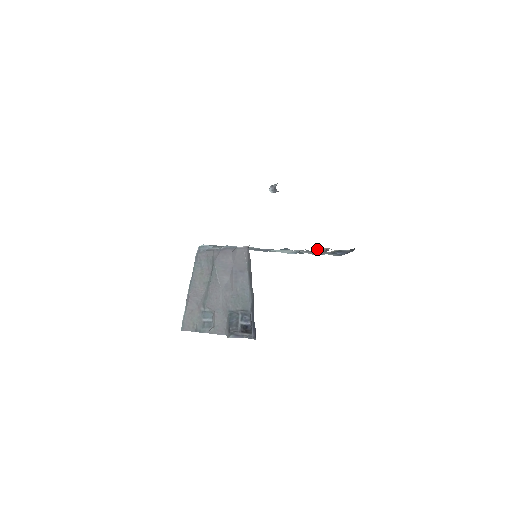
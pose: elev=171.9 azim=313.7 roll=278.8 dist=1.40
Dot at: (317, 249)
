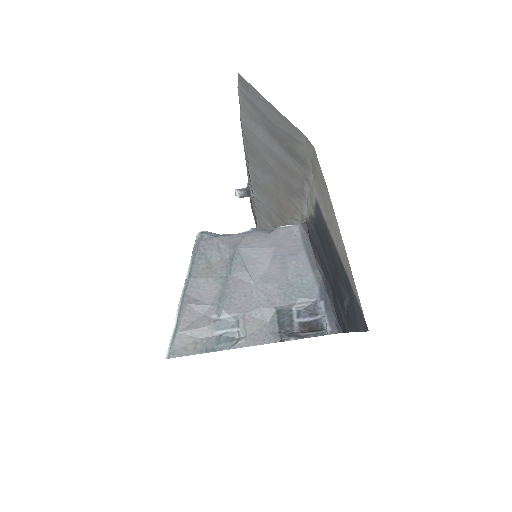
Dot at: occluded
